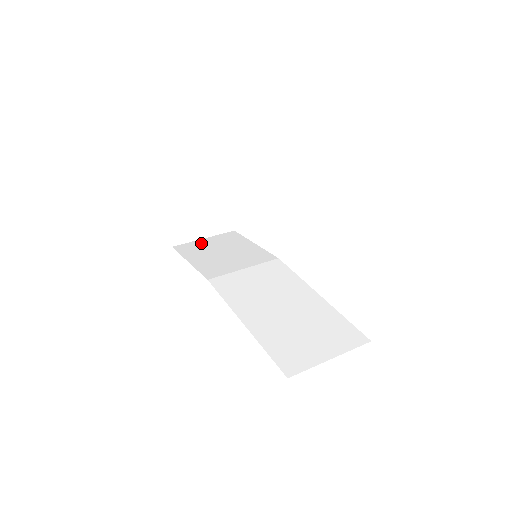
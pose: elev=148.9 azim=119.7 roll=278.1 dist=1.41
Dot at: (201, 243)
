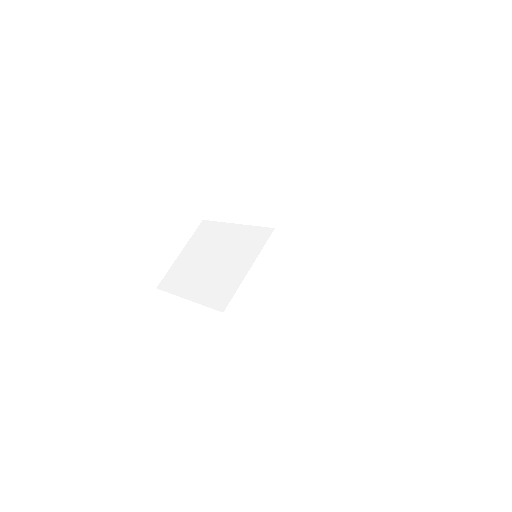
Dot at: (181, 262)
